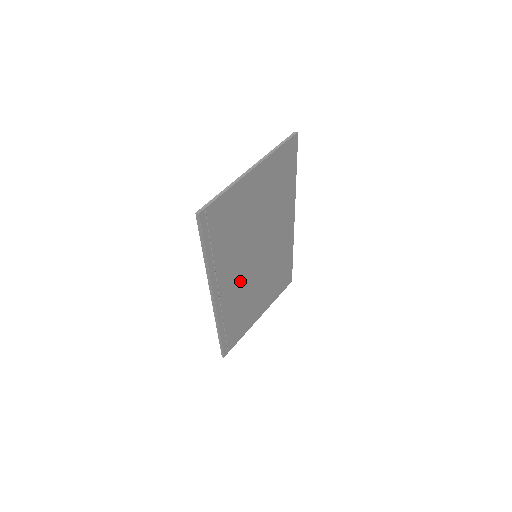
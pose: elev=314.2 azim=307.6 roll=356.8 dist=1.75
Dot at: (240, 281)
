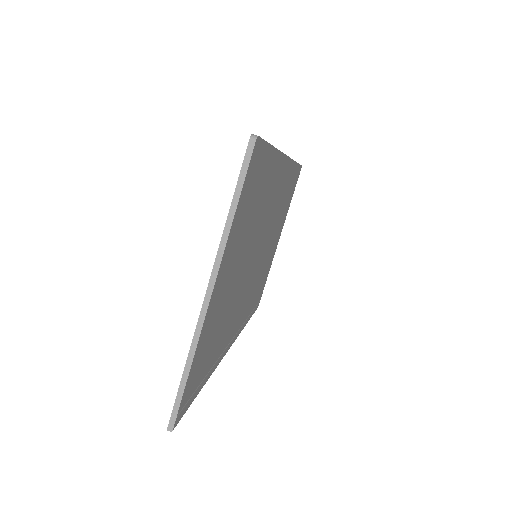
Dot at: (249, 291)
